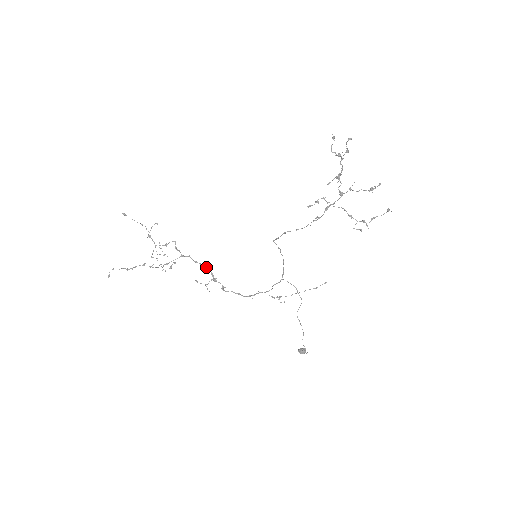
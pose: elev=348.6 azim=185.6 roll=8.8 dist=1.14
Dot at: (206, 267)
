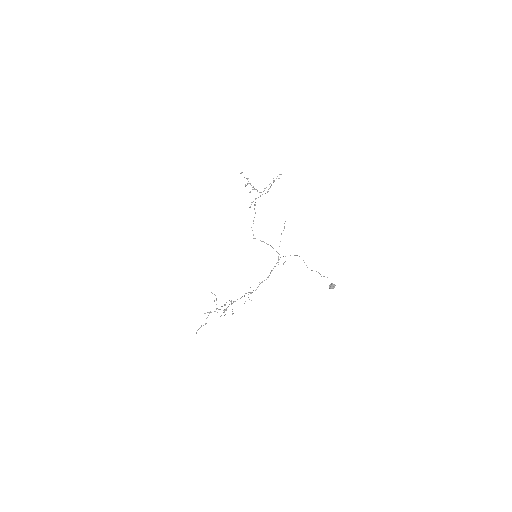
Dot at: (246, 293)
